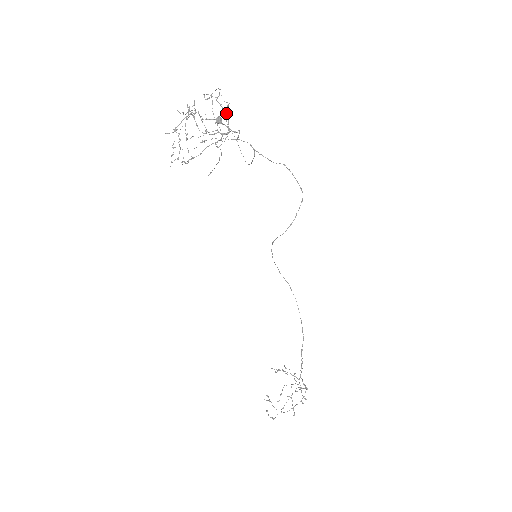
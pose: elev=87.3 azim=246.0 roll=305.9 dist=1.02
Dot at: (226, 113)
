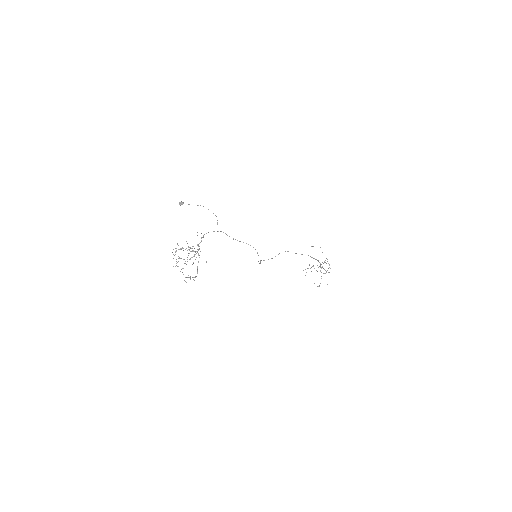
Dot at: (191, 248)
